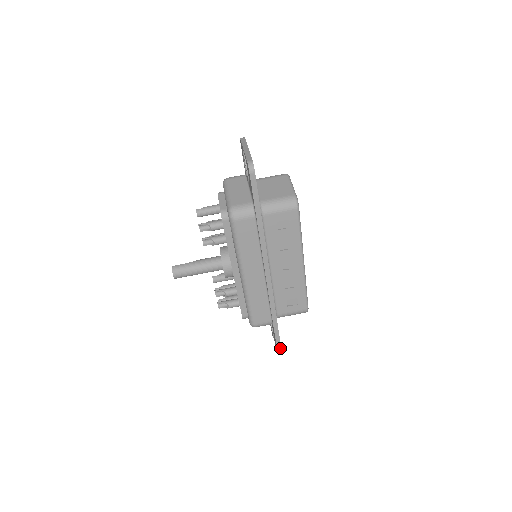
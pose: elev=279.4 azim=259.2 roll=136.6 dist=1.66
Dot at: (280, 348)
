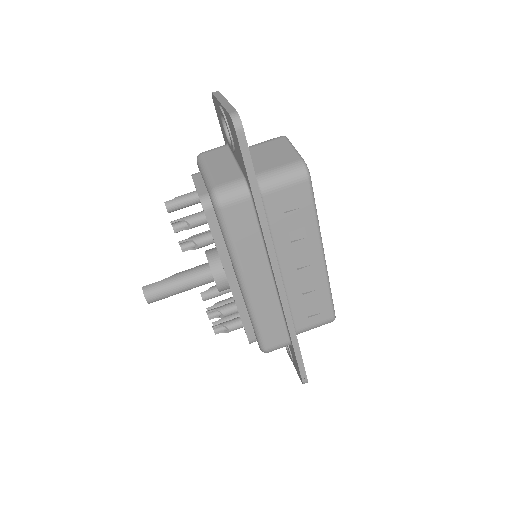
Dot at: (305, 374)
